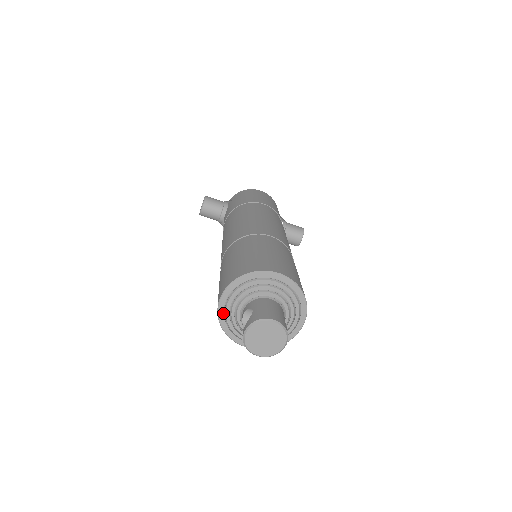
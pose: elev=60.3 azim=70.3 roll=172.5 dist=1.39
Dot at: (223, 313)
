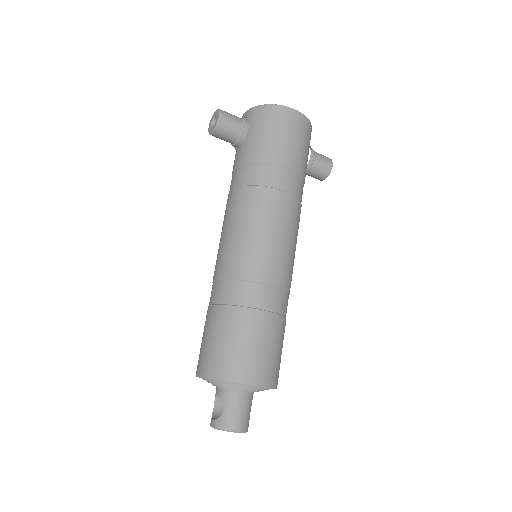
Dot at: occluded
